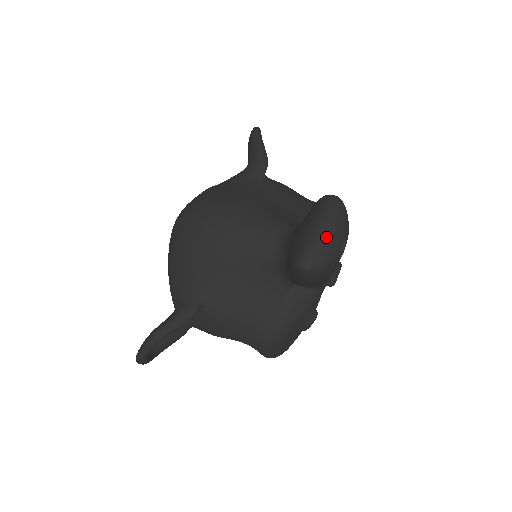
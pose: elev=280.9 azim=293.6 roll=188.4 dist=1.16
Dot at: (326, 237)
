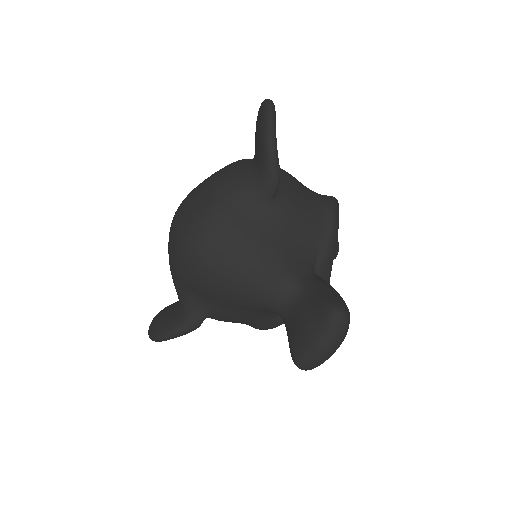
Dot at: (325, 354)
